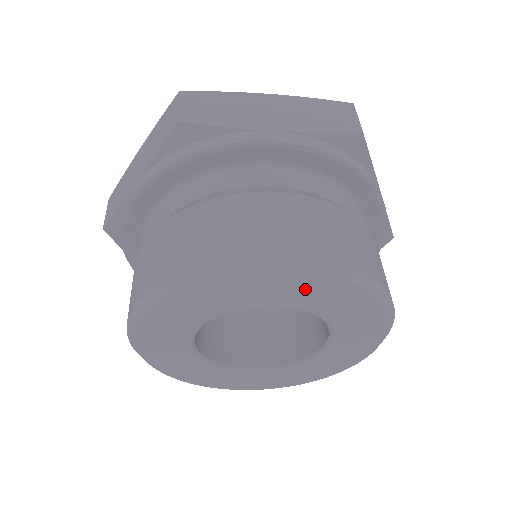
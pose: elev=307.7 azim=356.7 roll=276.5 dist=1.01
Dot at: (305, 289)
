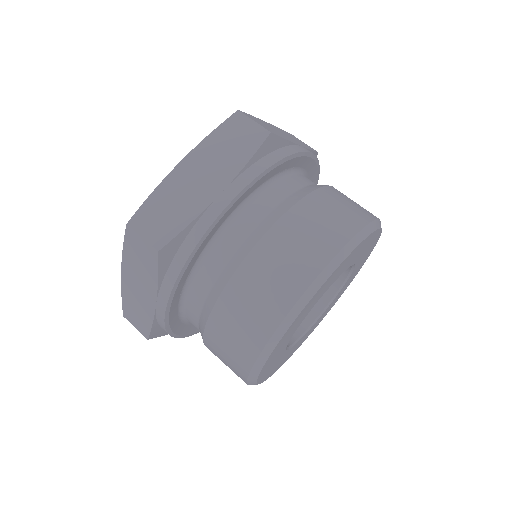
Dot at: (338, 272)
